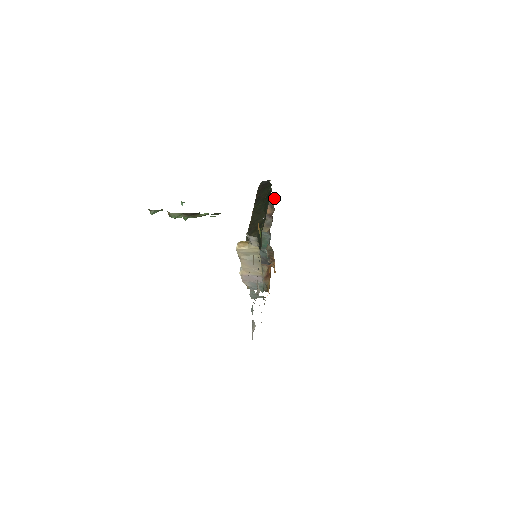
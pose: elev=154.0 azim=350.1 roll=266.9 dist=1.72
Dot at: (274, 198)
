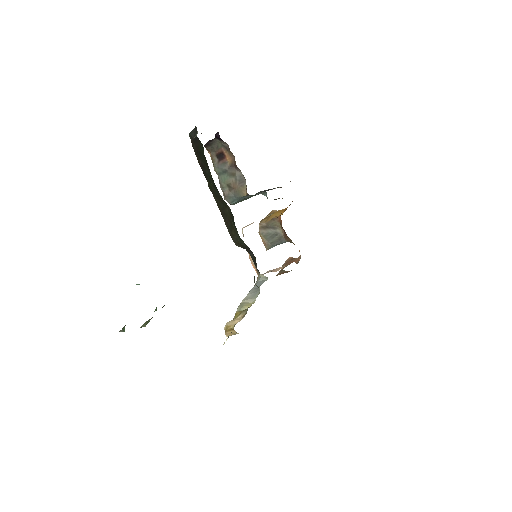
Dot at: occluded
